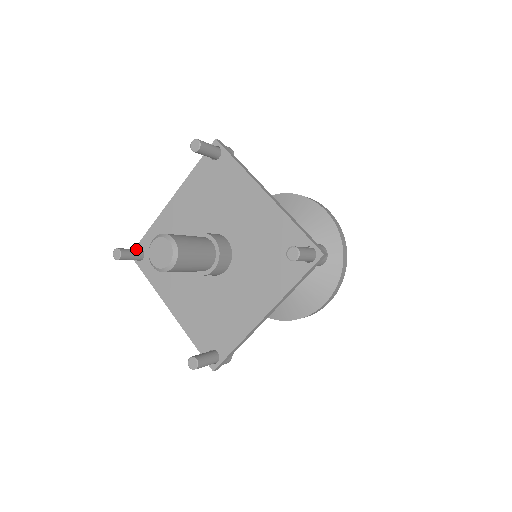
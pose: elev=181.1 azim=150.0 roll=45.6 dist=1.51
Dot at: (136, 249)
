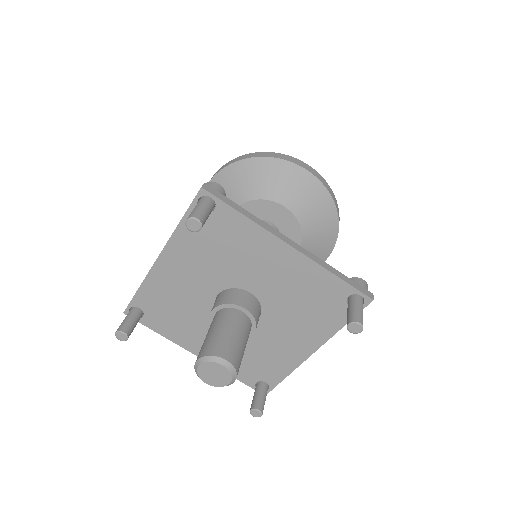
Dot at: (133, 313)
